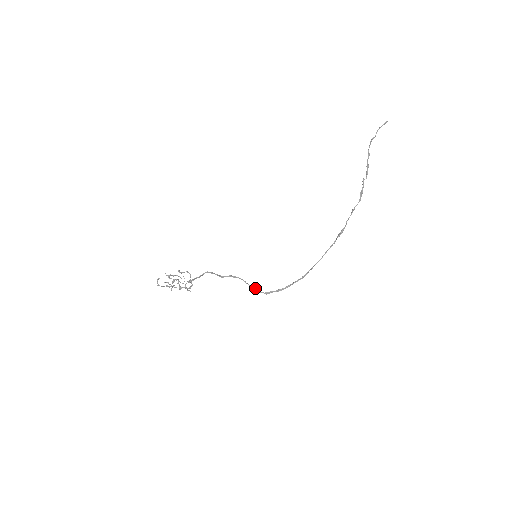
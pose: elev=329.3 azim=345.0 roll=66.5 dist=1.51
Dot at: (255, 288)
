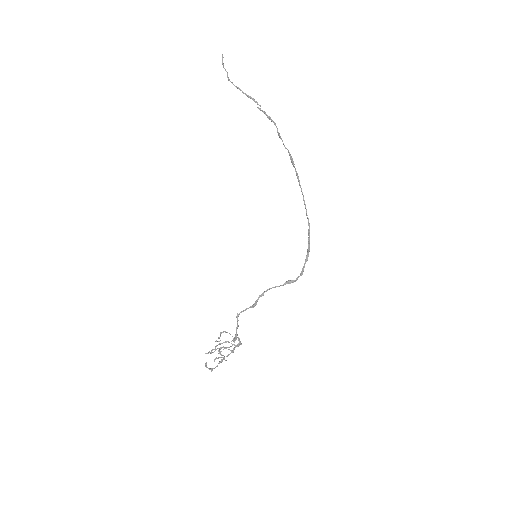
Dot at: (289, 282)
